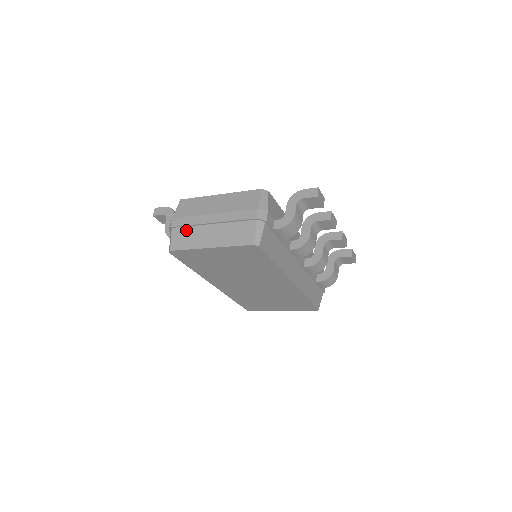
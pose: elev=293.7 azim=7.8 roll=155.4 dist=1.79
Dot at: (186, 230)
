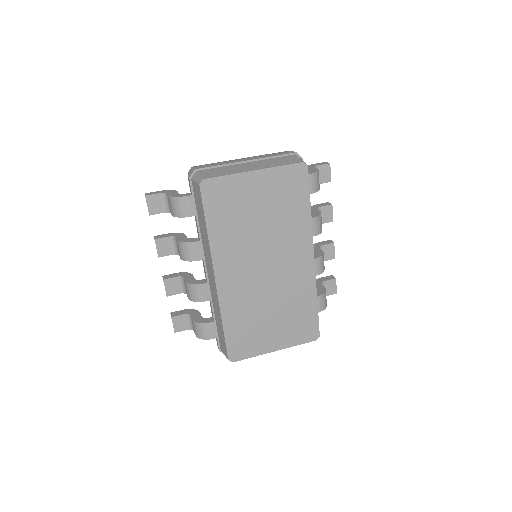
Dot at: (217, 169)
